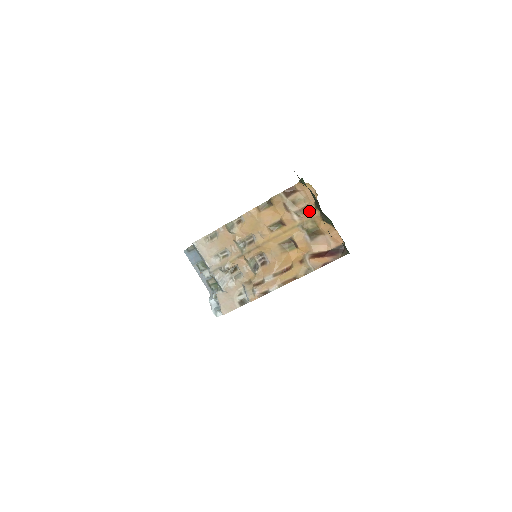
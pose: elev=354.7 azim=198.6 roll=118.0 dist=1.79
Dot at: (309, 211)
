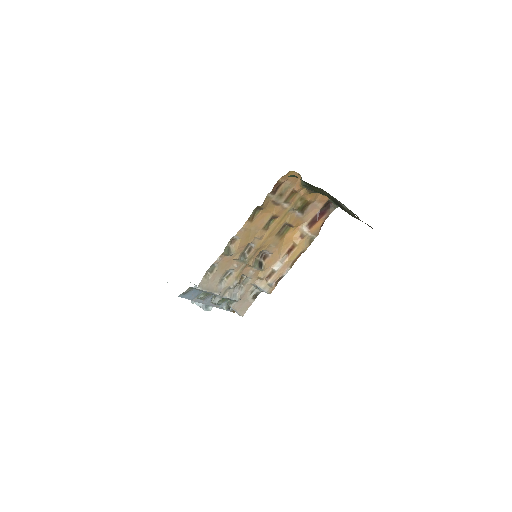
Dot at: (296, 193)
